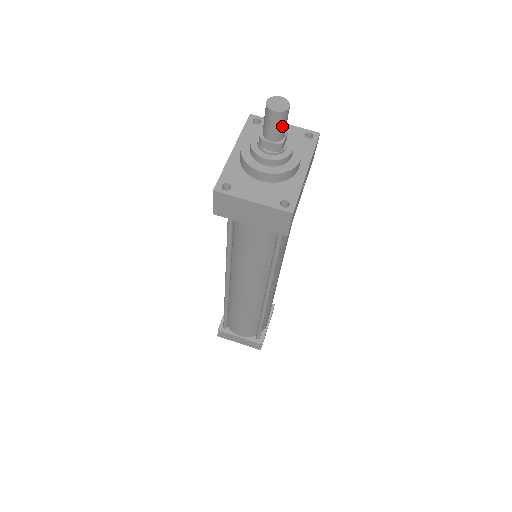
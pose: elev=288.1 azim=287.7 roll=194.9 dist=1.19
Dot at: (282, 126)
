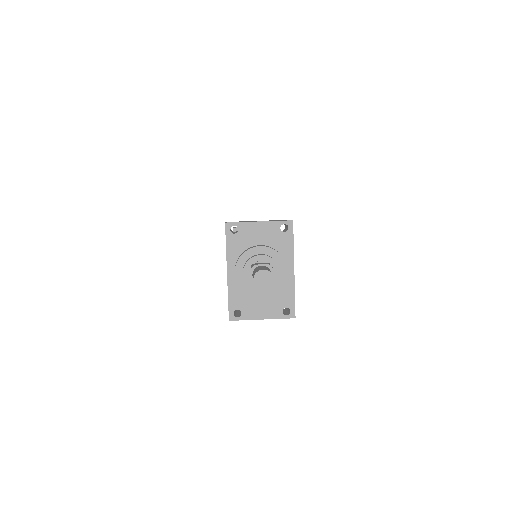
Dot at: occluded
